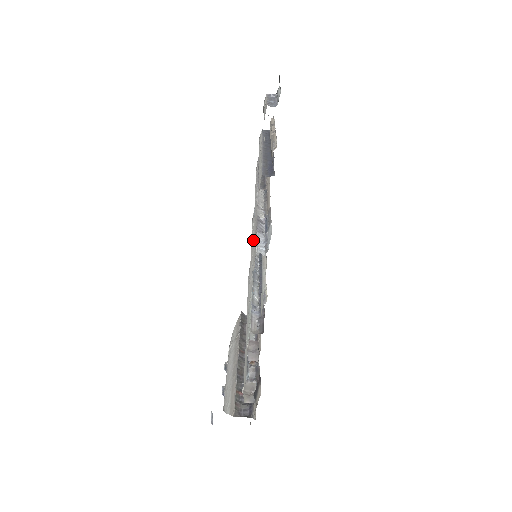
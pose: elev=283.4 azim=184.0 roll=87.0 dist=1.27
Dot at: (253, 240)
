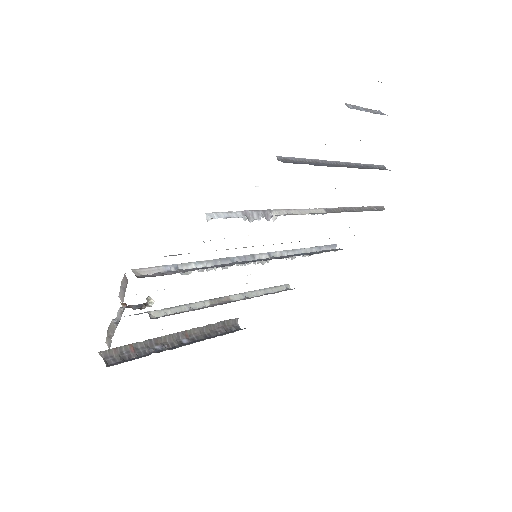
Dot at: occluded
